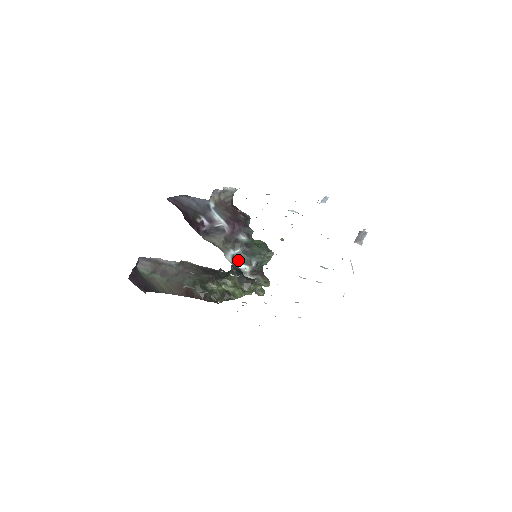
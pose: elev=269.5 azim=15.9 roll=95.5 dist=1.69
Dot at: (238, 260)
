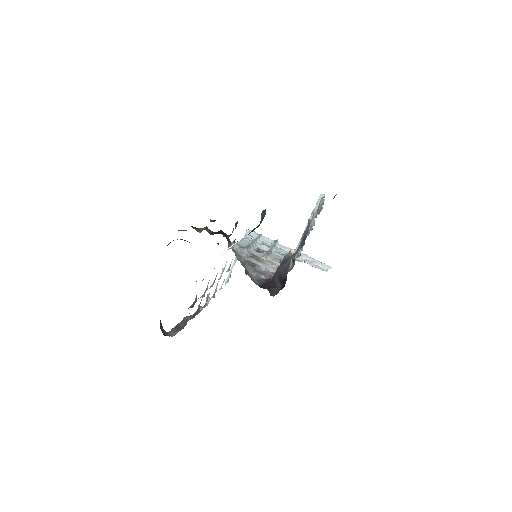
Dot at: occluded
